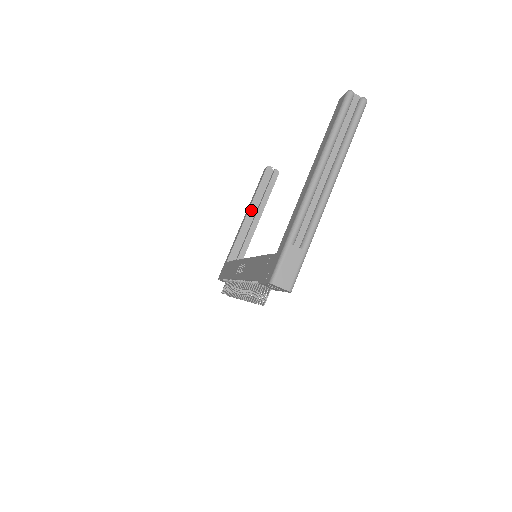
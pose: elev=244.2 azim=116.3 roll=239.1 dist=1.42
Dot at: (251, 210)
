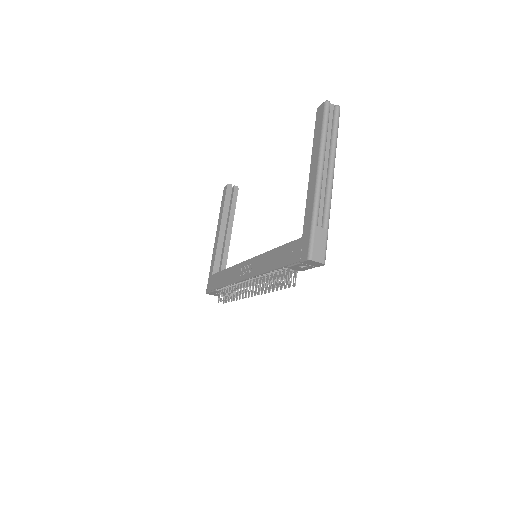
Dot at: (222, 225)
